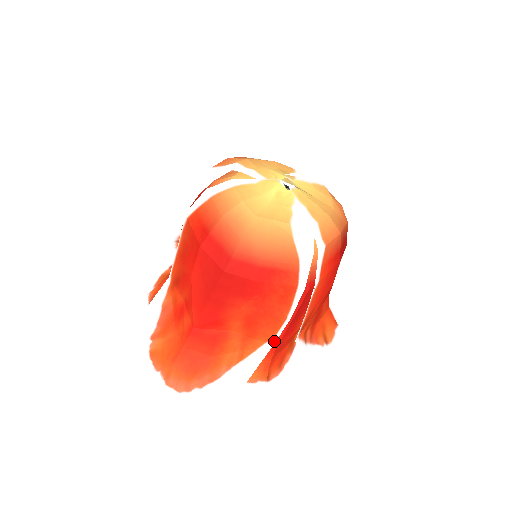
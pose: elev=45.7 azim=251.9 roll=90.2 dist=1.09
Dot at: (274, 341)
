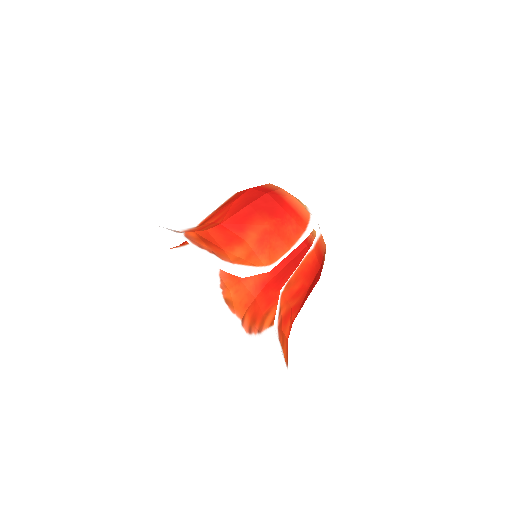
Dot at: (272, 268)
